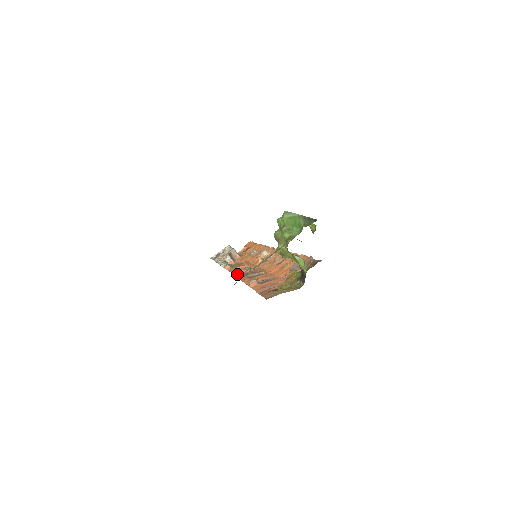
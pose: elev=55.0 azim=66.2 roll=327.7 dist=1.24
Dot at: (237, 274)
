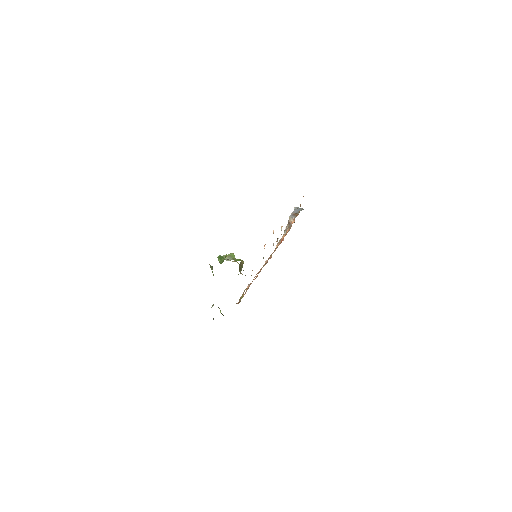
Dot at: occluded
